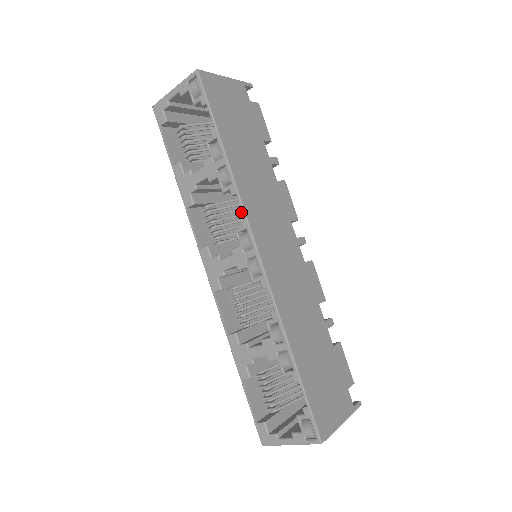
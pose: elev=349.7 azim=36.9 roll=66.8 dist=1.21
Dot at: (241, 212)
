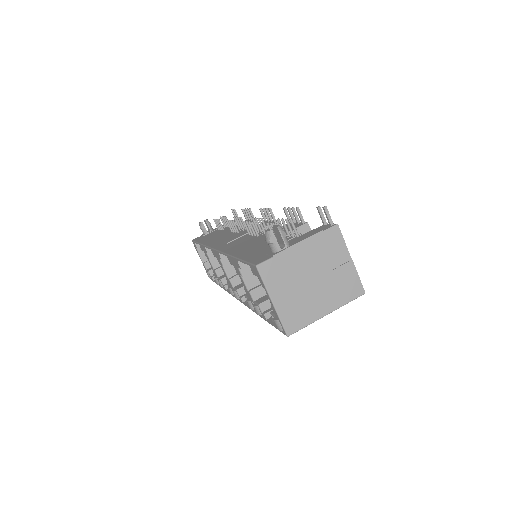
Dot at: occluded
